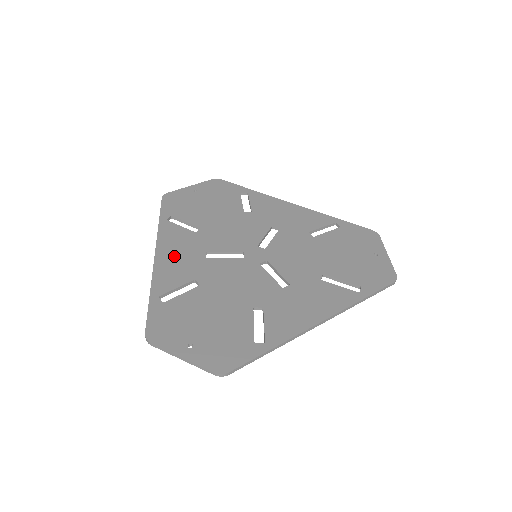
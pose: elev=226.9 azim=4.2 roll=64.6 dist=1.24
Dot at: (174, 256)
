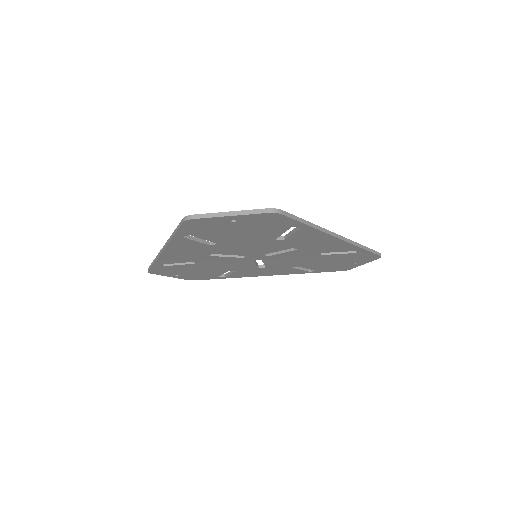
Dot at: occluded
